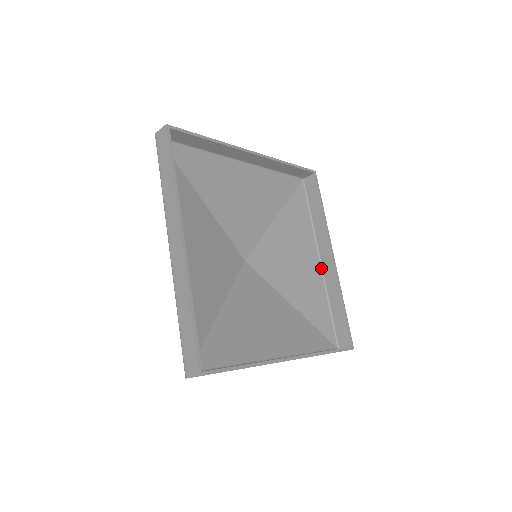
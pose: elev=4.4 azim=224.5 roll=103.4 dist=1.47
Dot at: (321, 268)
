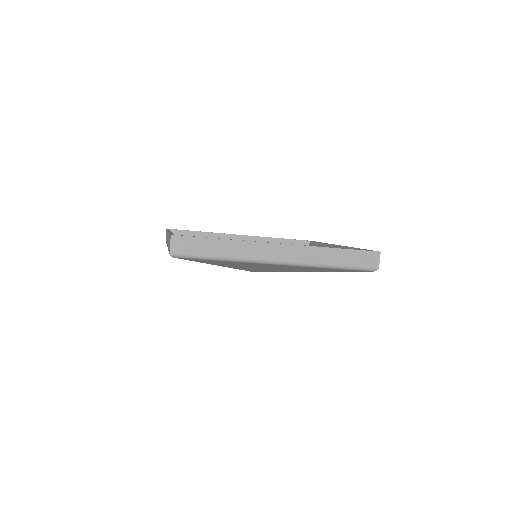
Dot at: occluded
